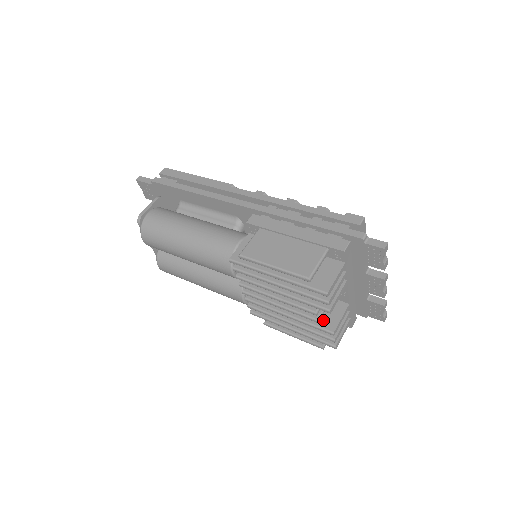
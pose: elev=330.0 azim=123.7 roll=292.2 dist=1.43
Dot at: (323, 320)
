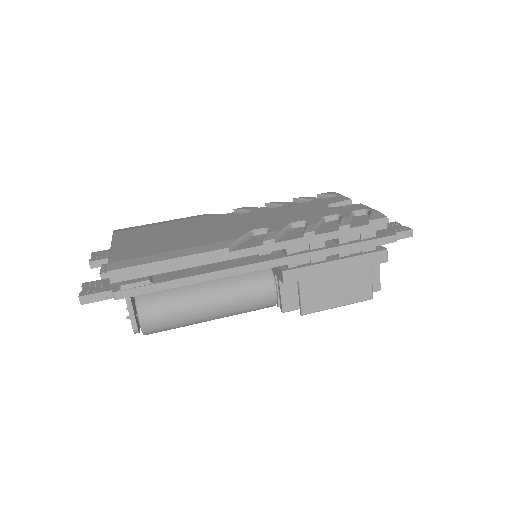
Dot at: occluded
